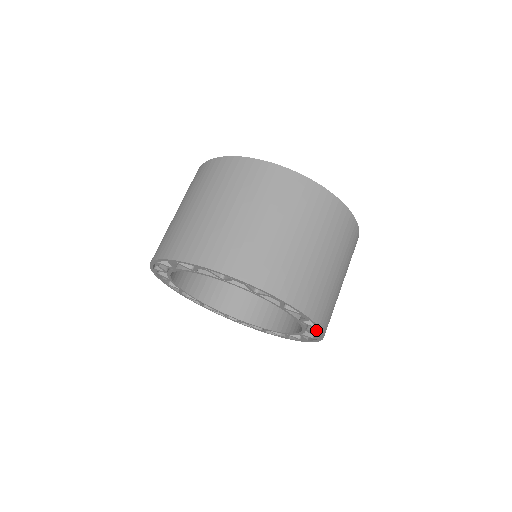
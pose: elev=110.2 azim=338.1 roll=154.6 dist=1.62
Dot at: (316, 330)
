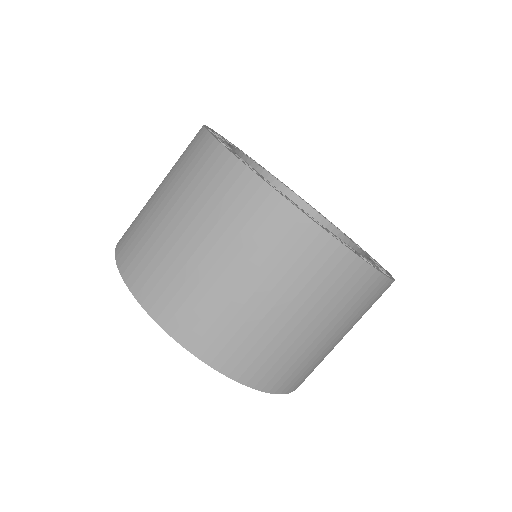
Dot at: occluded
